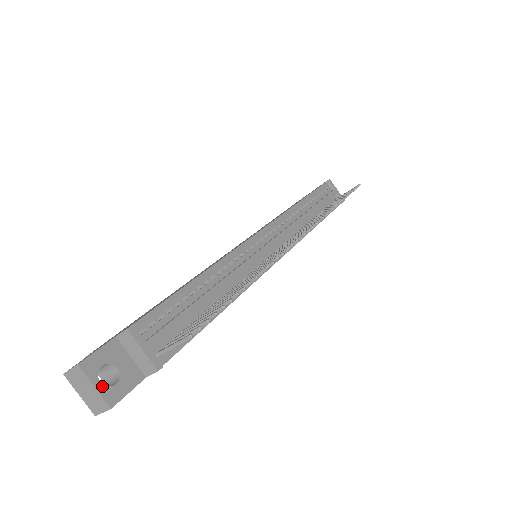
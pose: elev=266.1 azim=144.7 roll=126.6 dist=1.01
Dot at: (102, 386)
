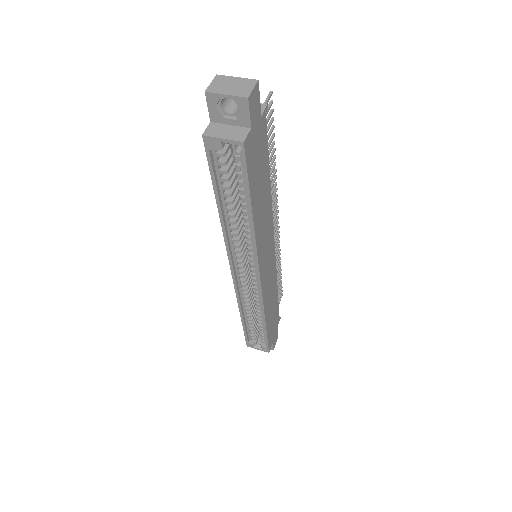
Dot at: (241, 82)
